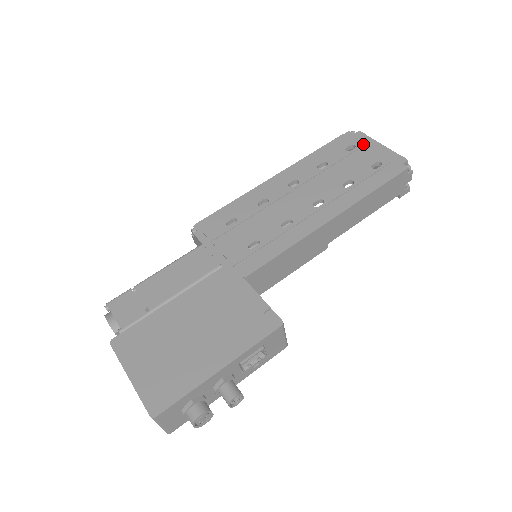
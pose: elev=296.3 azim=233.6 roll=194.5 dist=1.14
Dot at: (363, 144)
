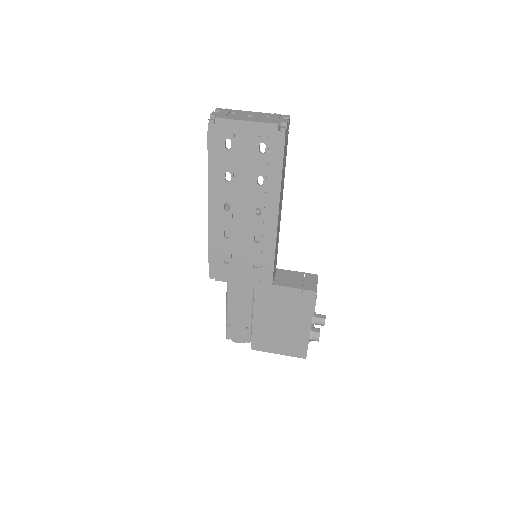
Dot at: (232, 132)
